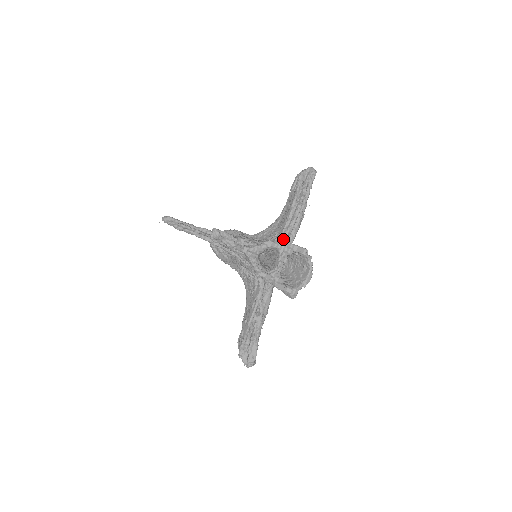
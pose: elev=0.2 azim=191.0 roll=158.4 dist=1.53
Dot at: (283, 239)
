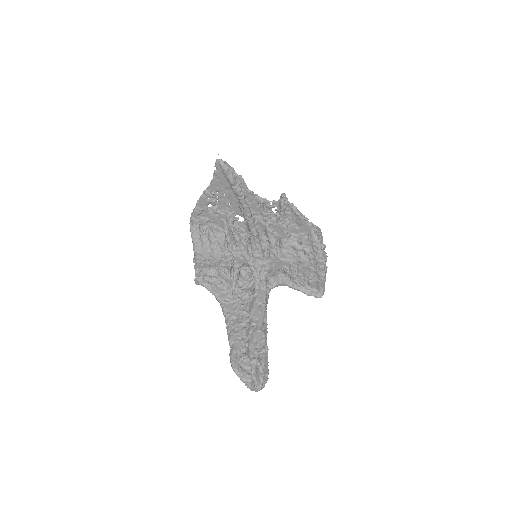
Dot at: occluded
